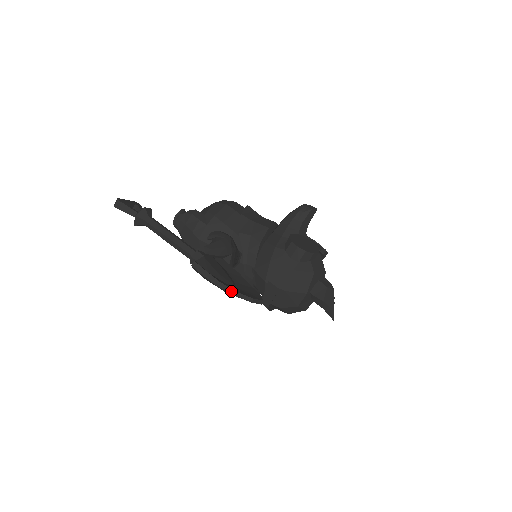
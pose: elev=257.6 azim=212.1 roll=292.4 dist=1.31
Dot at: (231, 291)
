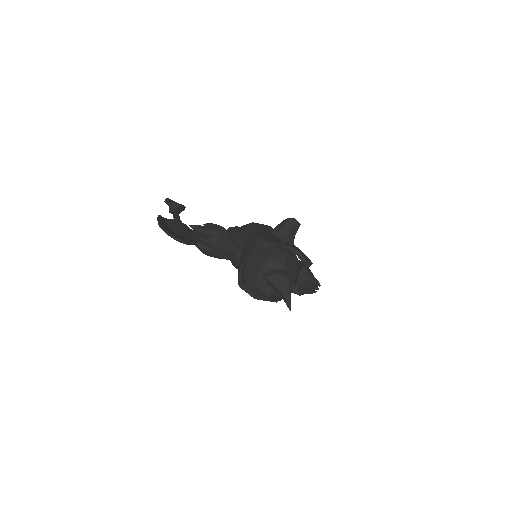
Dot at: (163, 229)
